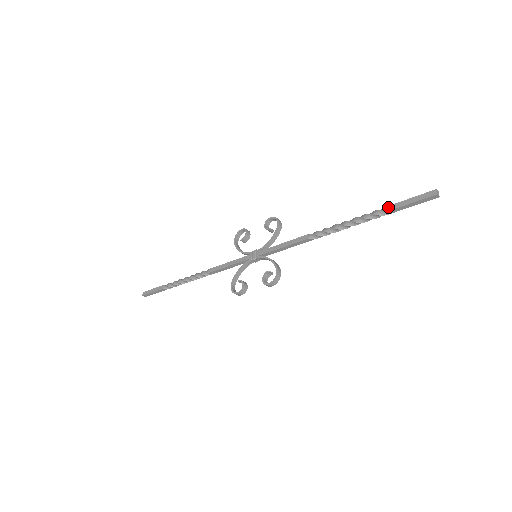
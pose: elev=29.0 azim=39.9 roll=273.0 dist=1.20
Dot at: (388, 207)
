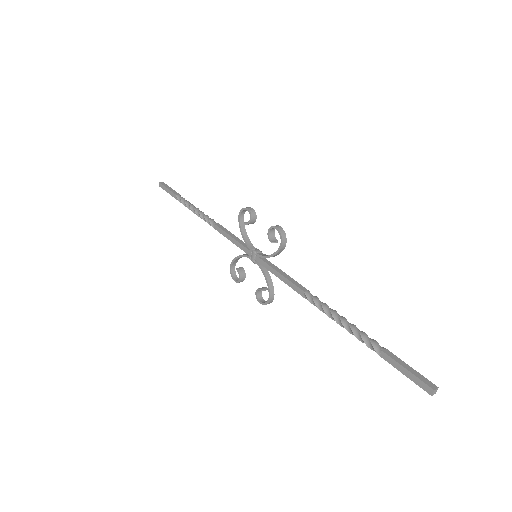
Dot at: (382, 353)
